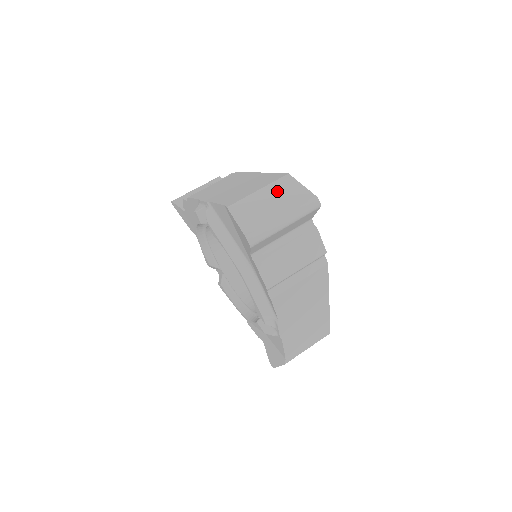
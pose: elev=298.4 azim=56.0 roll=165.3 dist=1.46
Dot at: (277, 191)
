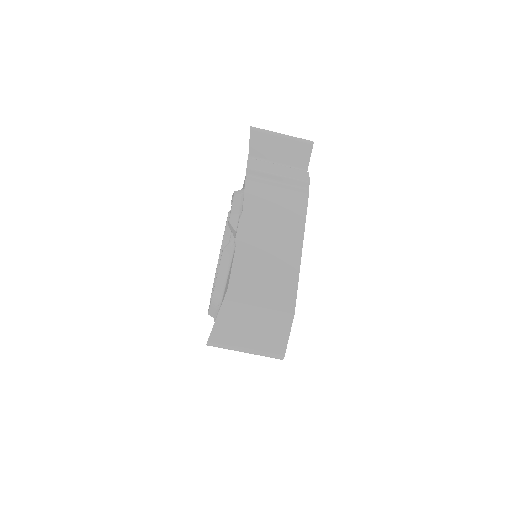
Dot at: (269, 323)
